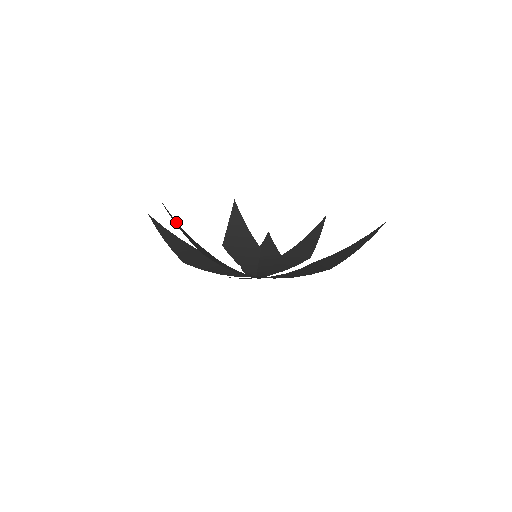
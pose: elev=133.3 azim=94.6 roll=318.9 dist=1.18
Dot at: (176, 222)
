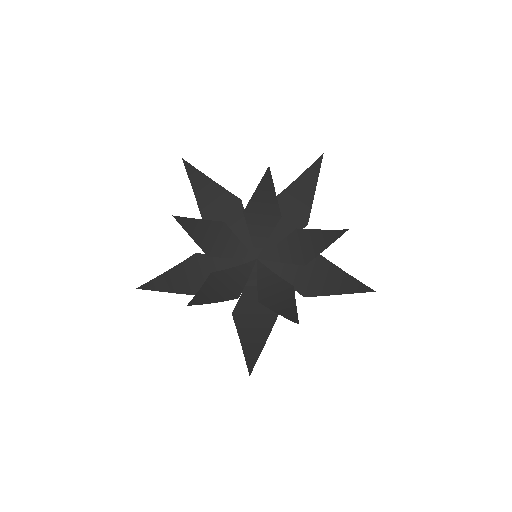
Dot at: (191, 223)
